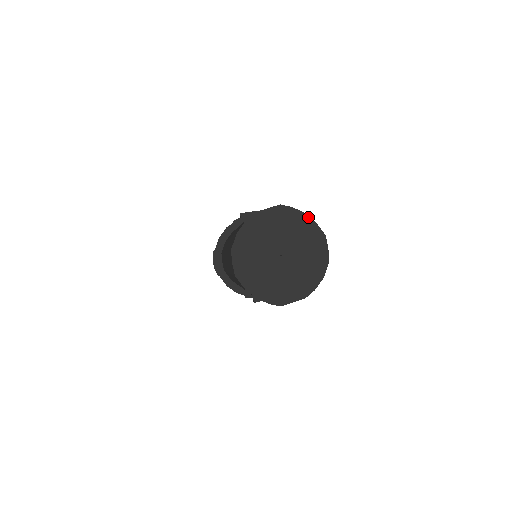
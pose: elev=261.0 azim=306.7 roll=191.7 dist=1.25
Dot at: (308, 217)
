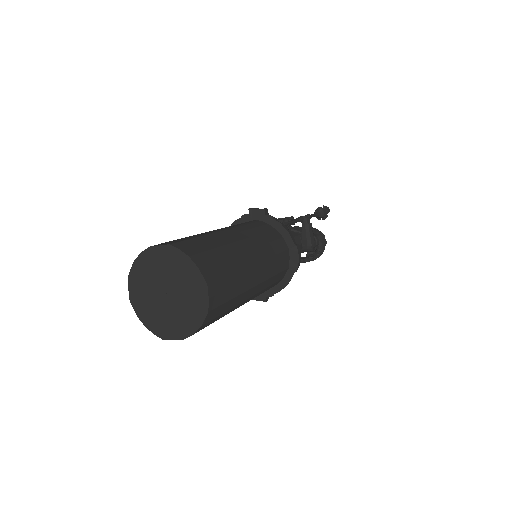
Dot at: (193, 263)
